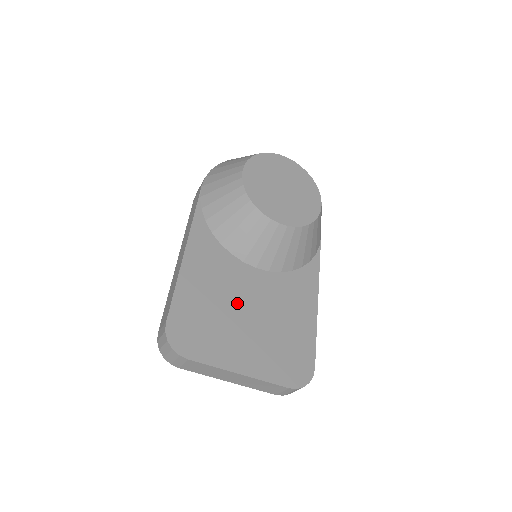
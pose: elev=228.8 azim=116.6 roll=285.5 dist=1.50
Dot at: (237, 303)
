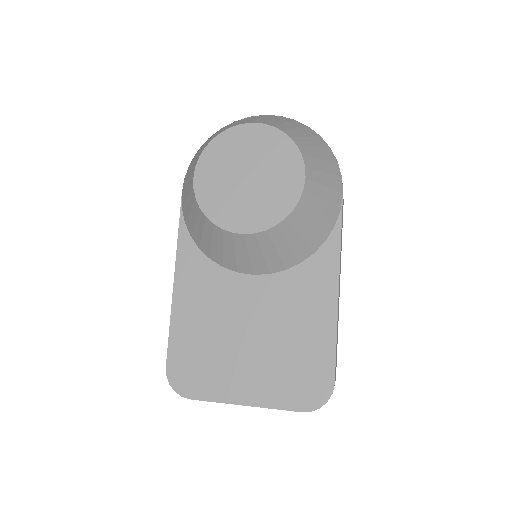
Dot at: (234, 326)
